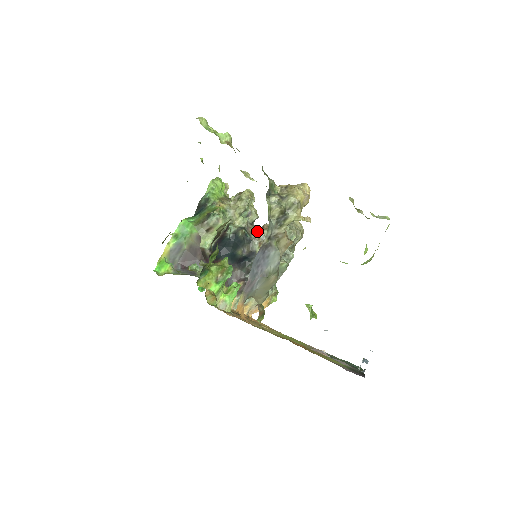
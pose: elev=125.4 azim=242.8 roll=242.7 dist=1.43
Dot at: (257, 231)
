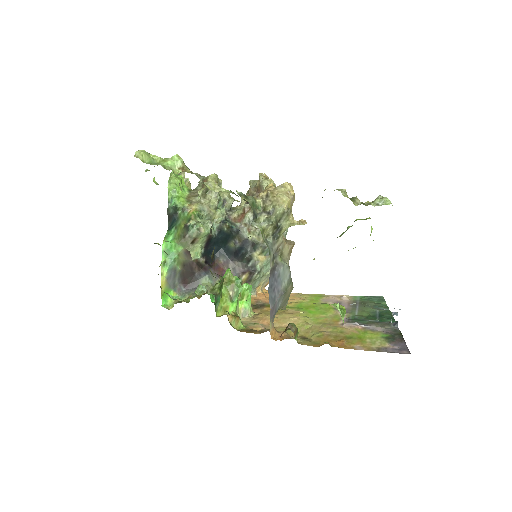
Dot at: (240, 217)
